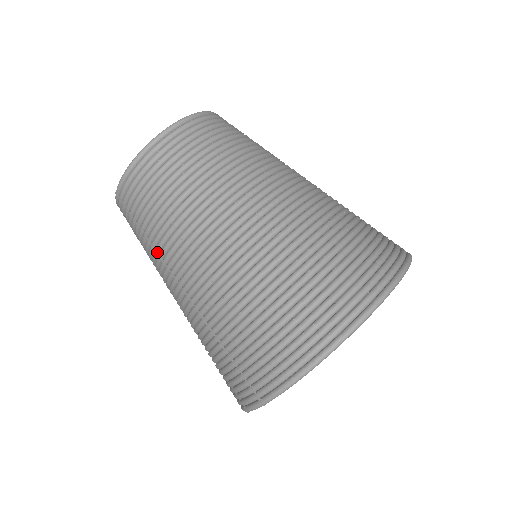
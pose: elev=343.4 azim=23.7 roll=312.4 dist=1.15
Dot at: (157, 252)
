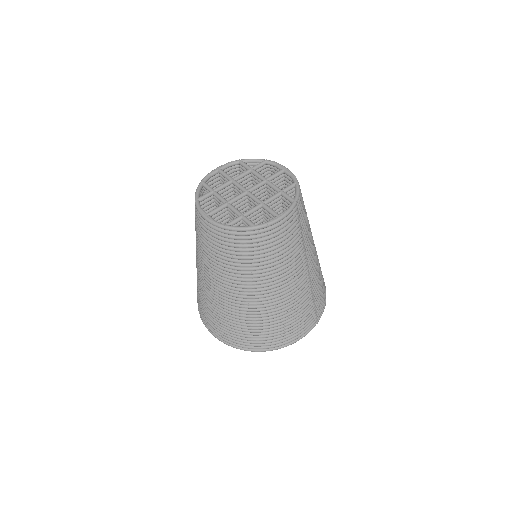
Dot at: (197, 244)
